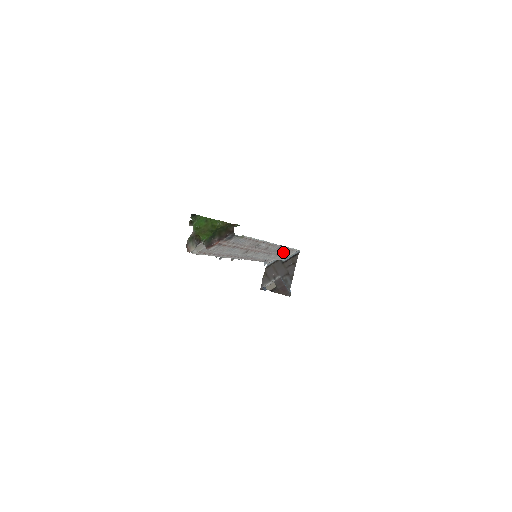
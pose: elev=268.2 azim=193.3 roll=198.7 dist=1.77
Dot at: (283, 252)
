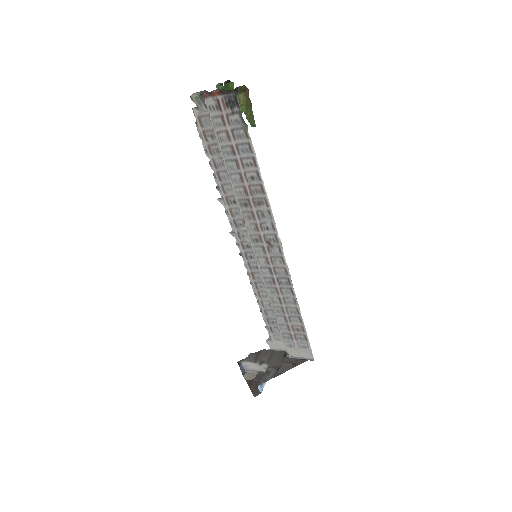
Dot at: (291, 316)
